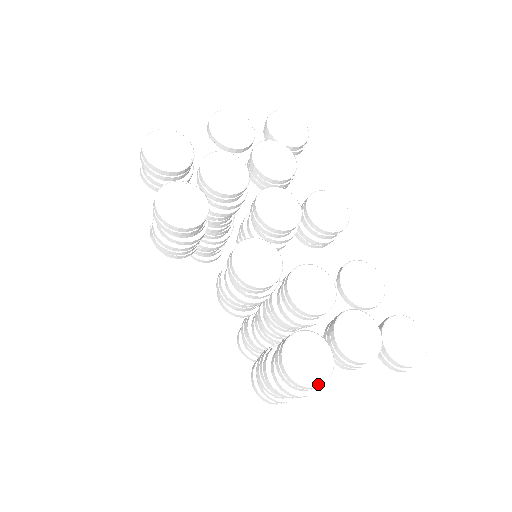
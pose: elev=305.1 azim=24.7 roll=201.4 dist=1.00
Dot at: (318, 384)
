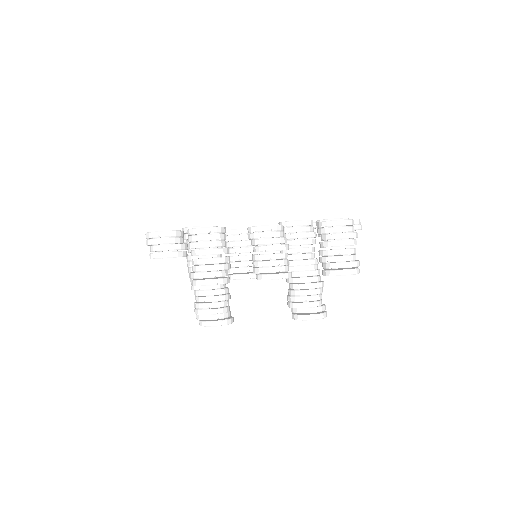
Dot at: (352, 220)
